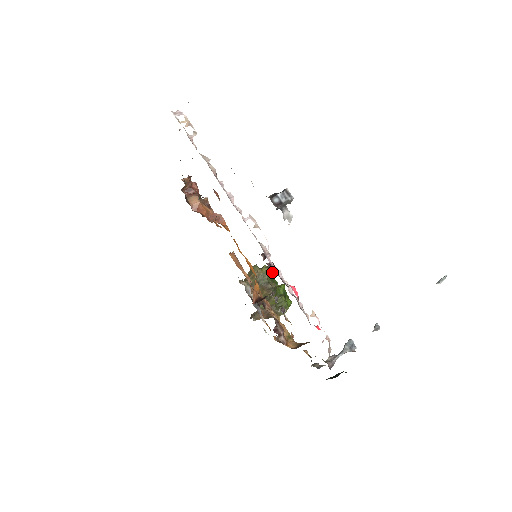
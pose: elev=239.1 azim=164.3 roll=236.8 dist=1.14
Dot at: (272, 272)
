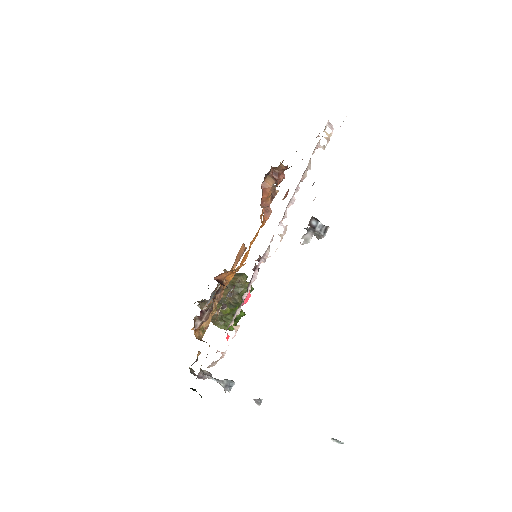
Dot at: (250, 292)
